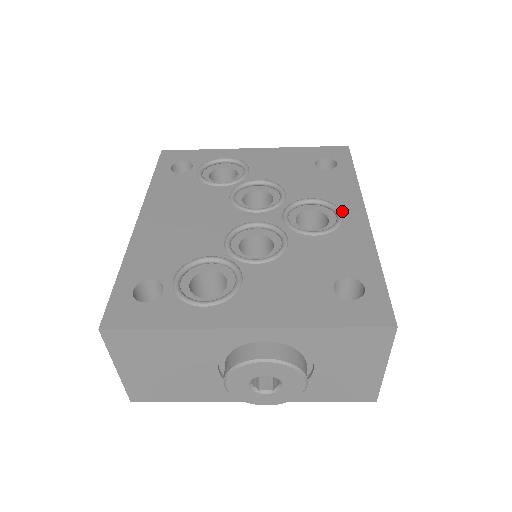
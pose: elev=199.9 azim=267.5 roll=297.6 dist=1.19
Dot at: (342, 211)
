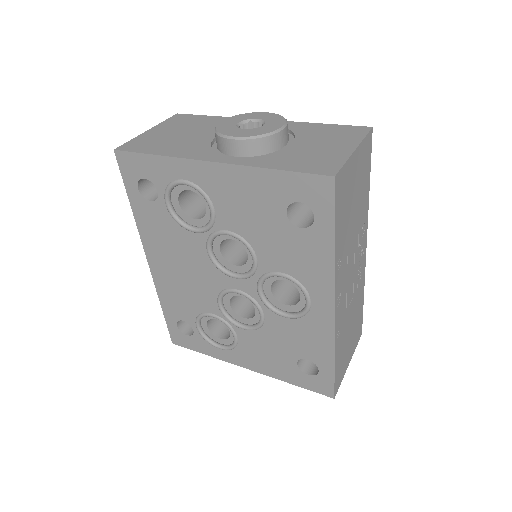
Dot at: (311, 298)
